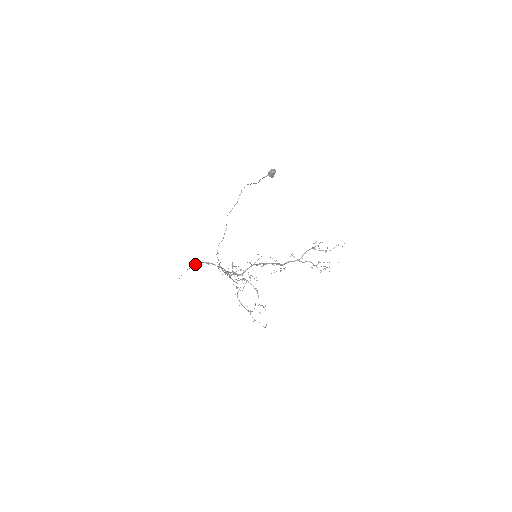
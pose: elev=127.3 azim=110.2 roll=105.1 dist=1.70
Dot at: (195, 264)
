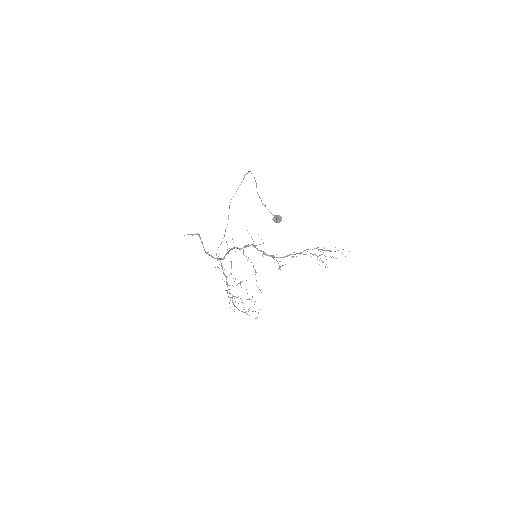
Dot at: (196, 234)
